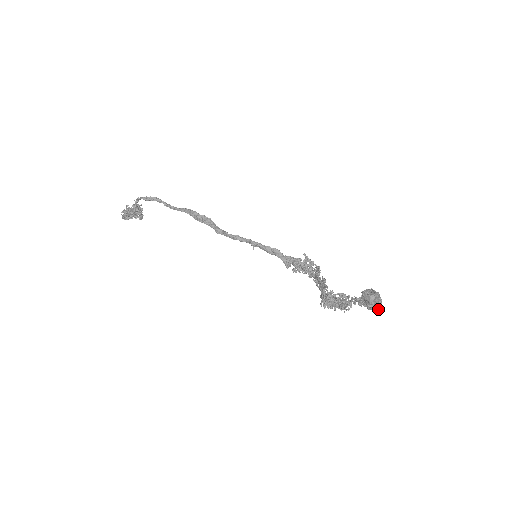
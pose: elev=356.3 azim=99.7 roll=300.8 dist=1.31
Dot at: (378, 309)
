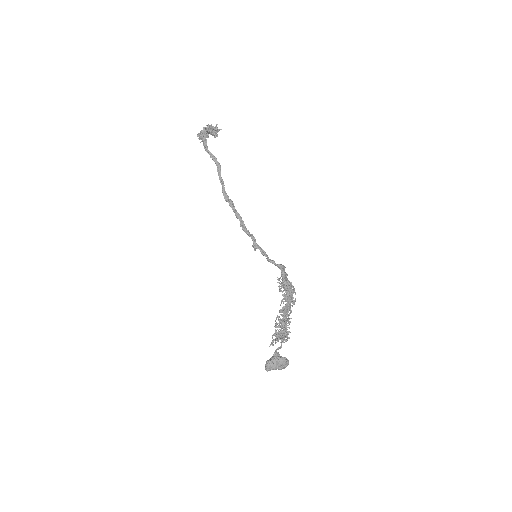
Dot at: occluded
